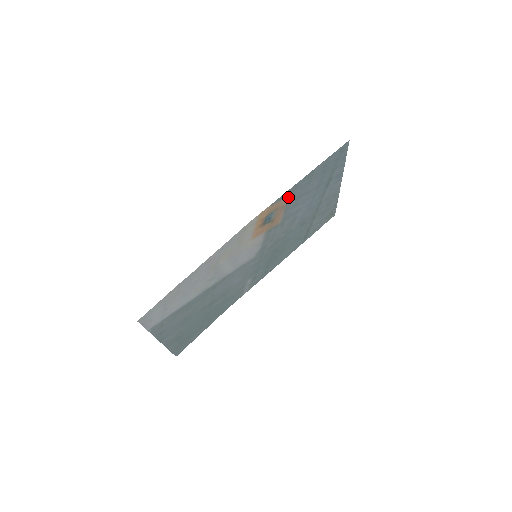
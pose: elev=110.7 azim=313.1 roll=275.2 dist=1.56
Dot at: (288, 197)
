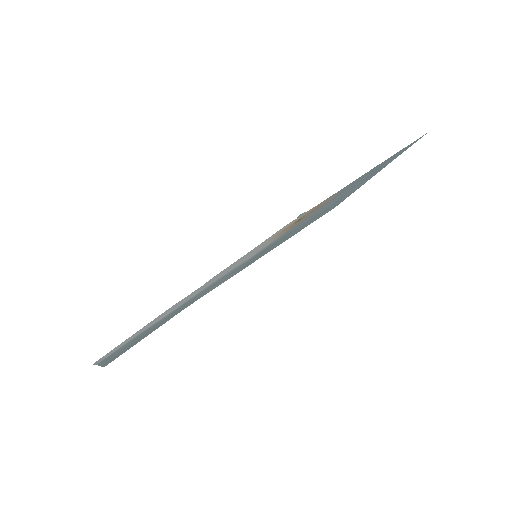
Dot at: (337, 193)
